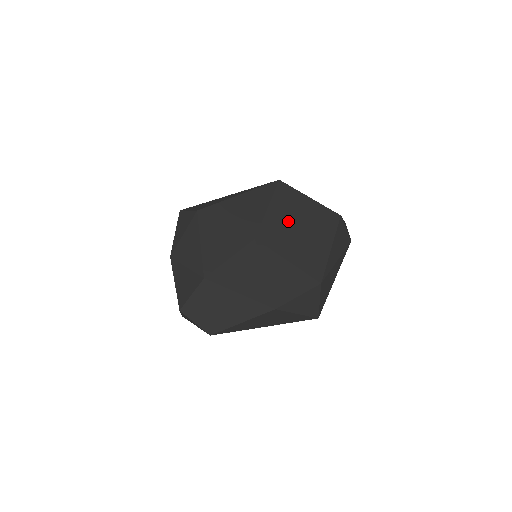
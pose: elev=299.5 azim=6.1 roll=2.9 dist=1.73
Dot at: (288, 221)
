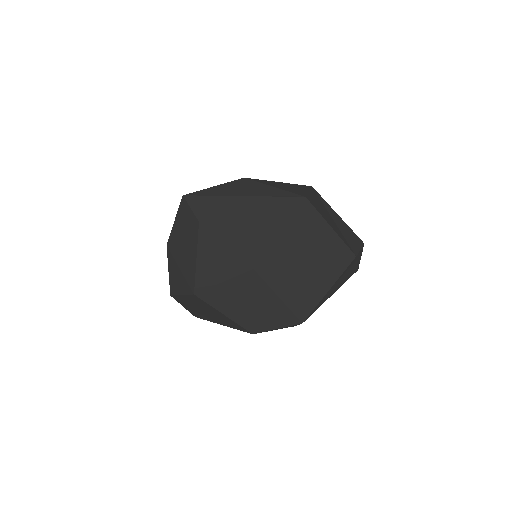
Dot at: (295, 254)
